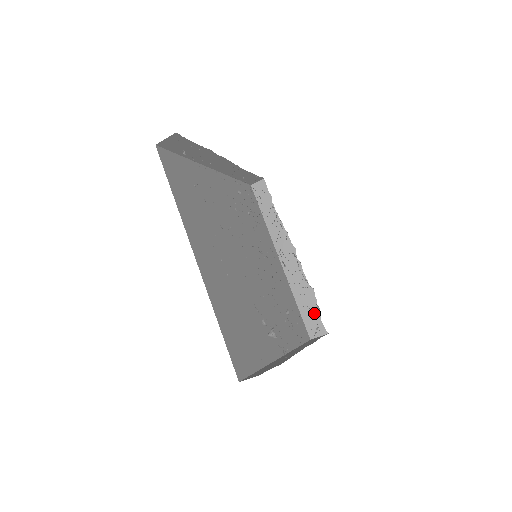
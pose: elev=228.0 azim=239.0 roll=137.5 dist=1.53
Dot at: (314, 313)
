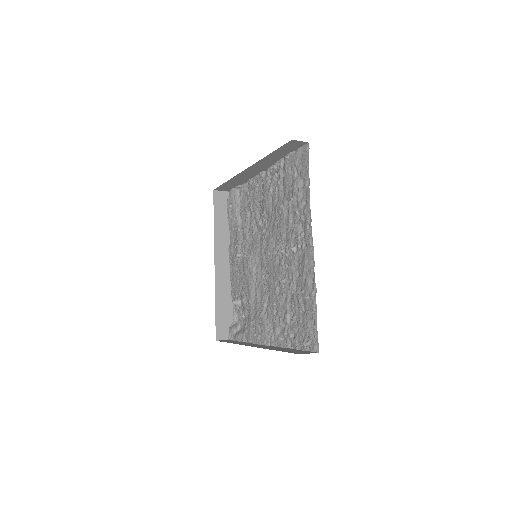
Dot at: (232, 186)
